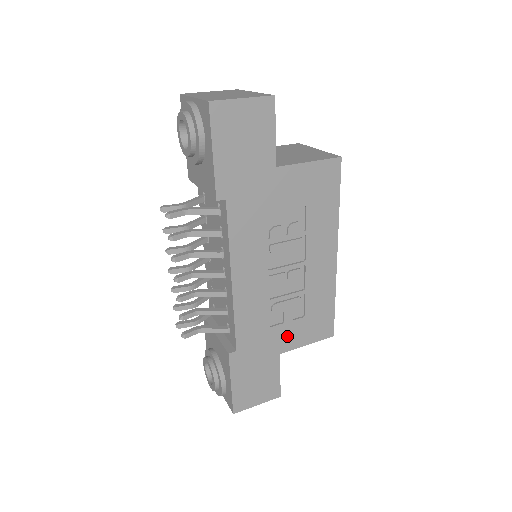
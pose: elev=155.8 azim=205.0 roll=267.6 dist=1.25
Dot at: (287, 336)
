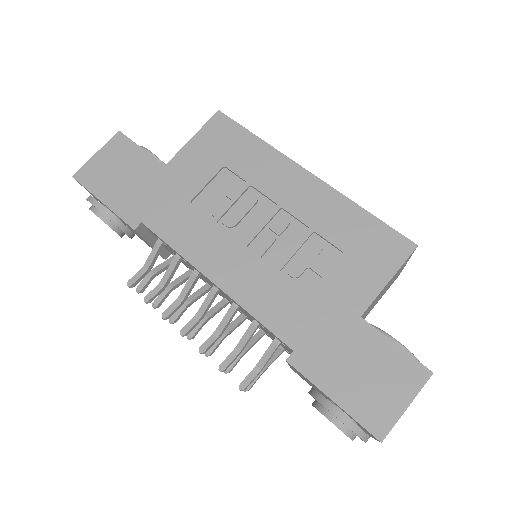
Dot at: (346, 290)
